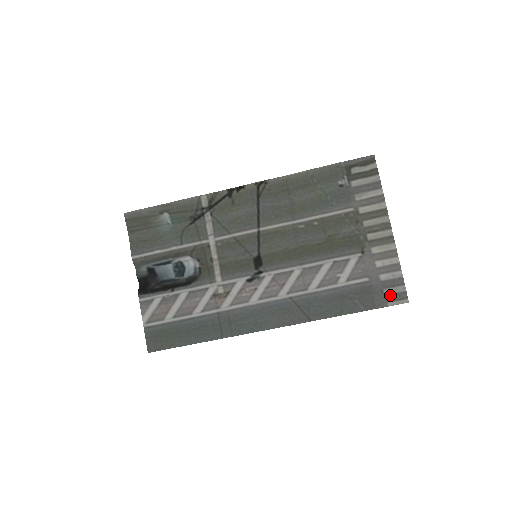
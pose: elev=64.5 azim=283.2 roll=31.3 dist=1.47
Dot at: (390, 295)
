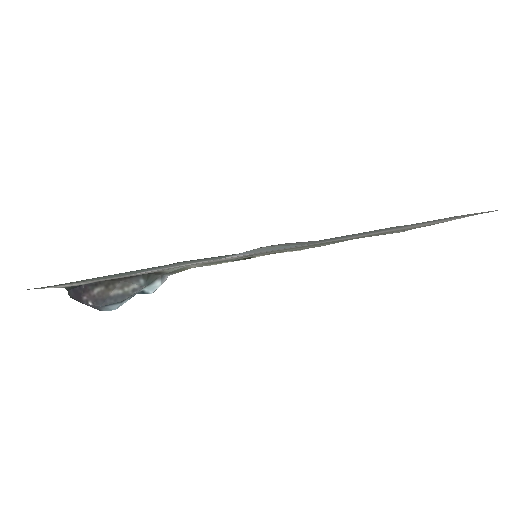
Dot at: occluded
